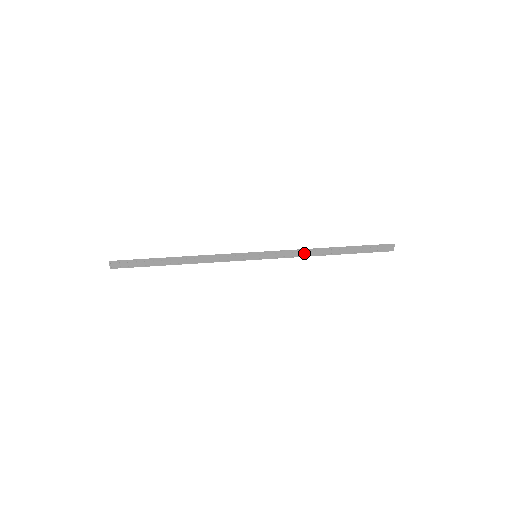
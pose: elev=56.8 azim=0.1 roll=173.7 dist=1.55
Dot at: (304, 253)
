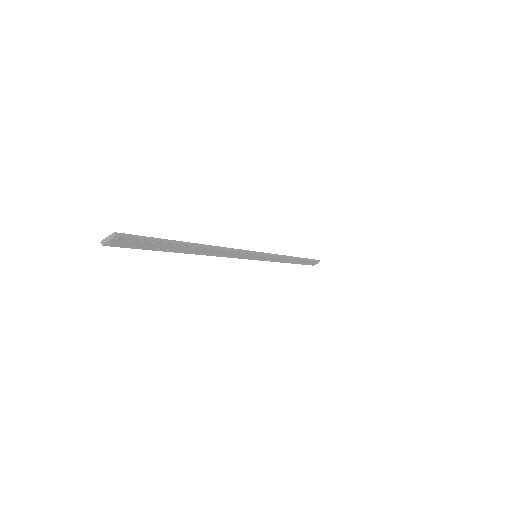
Dot at: (282, 259)
